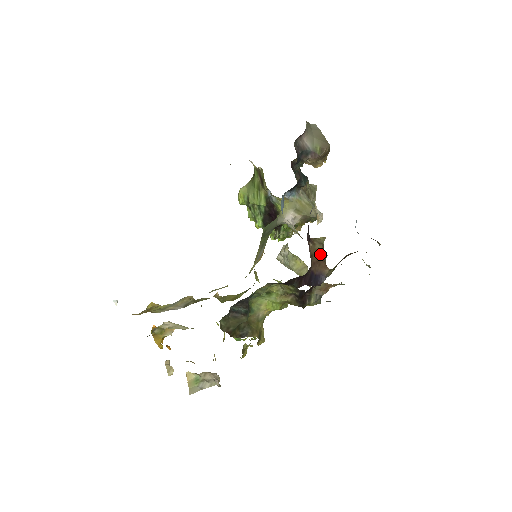
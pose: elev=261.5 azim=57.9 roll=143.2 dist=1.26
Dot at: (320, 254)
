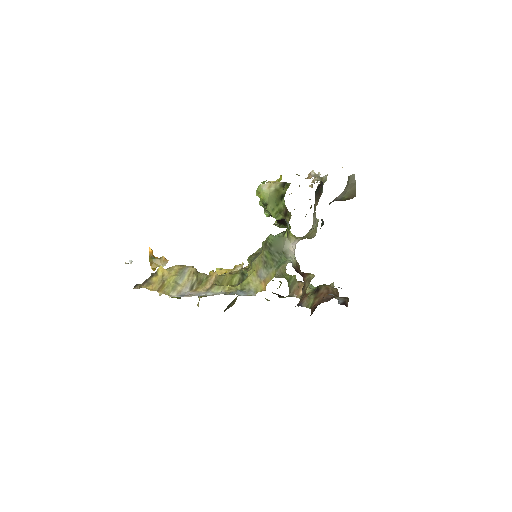
Dot at: occluded
